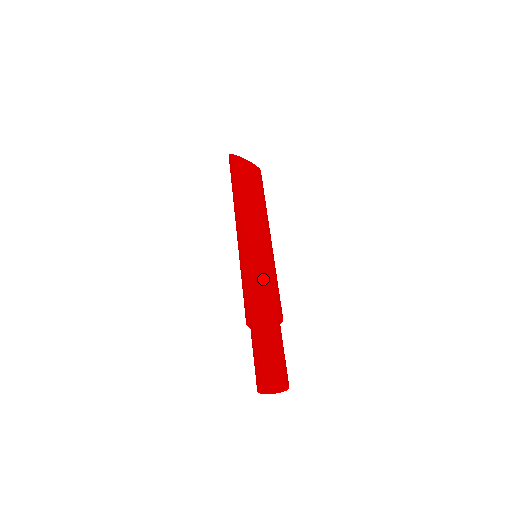
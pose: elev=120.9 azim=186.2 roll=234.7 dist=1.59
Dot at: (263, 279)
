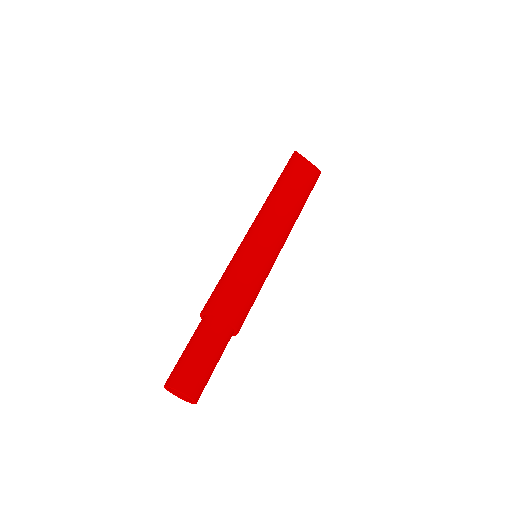
Dot at: (231, 277)
